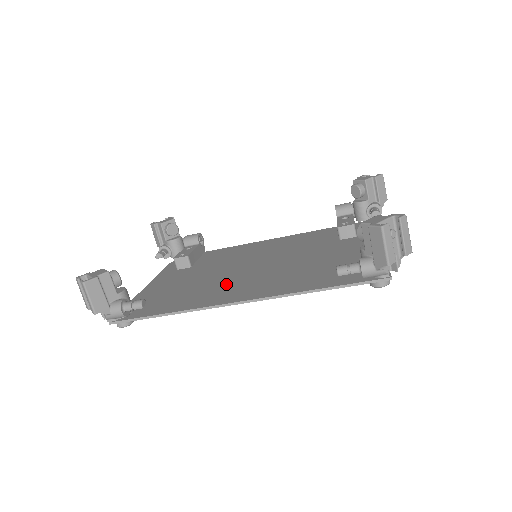
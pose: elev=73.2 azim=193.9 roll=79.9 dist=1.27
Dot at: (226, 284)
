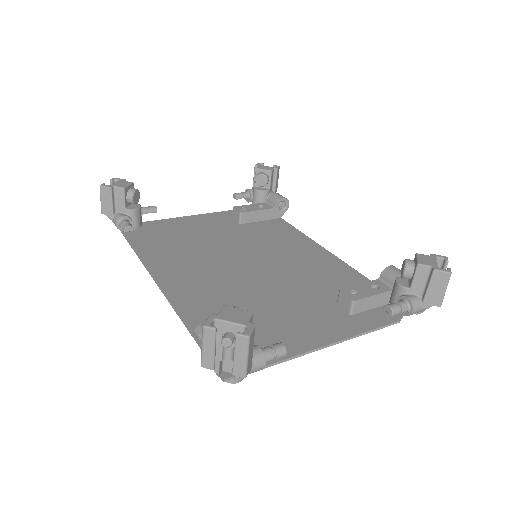
Dot at: (198, 261)
